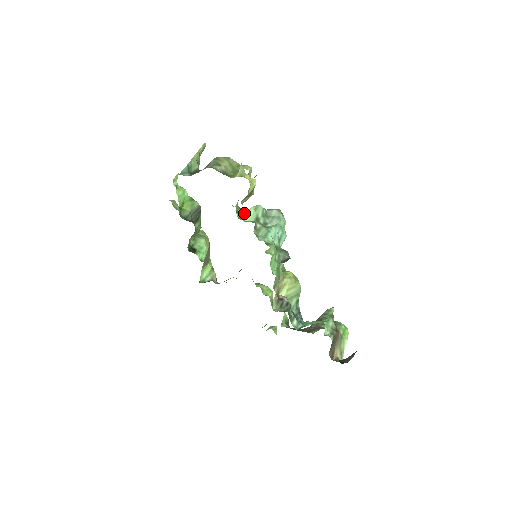
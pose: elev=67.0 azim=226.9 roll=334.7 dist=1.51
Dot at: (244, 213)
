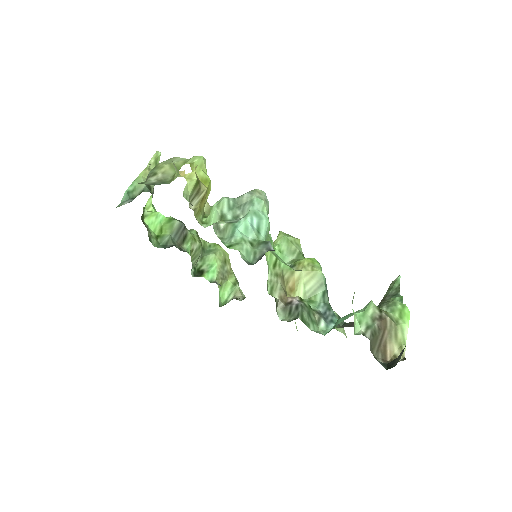
Dot at: occluded
